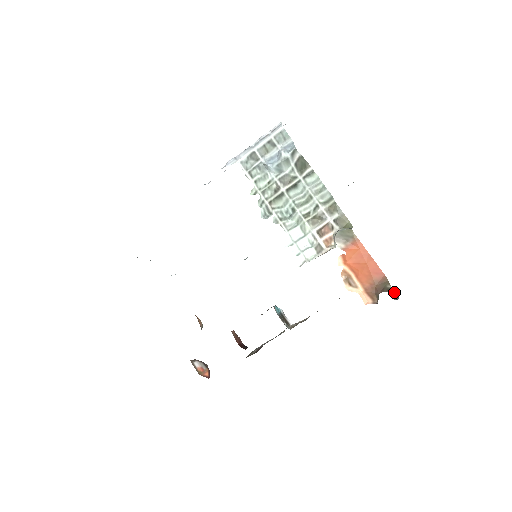
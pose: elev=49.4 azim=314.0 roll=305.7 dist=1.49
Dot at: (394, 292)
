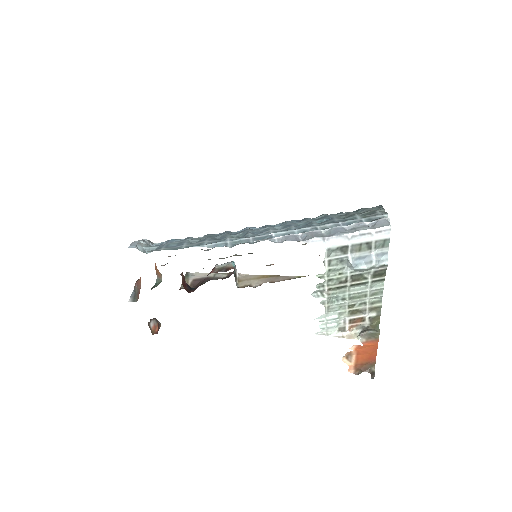
Dot at: (374, 373)
